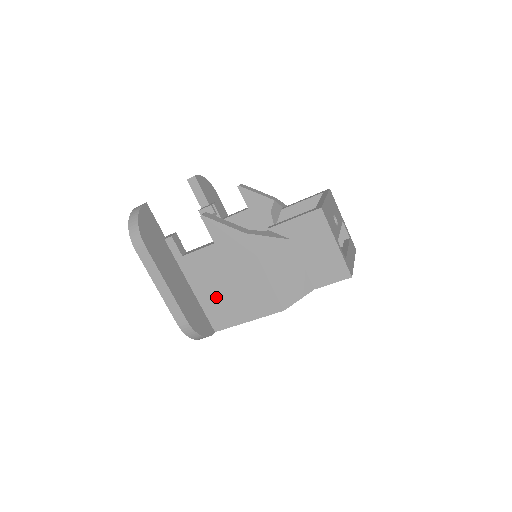
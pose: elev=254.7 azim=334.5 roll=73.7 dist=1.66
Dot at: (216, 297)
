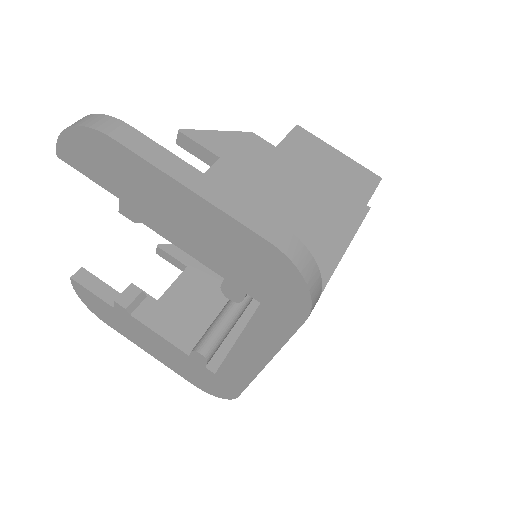
Dot at: occluded
